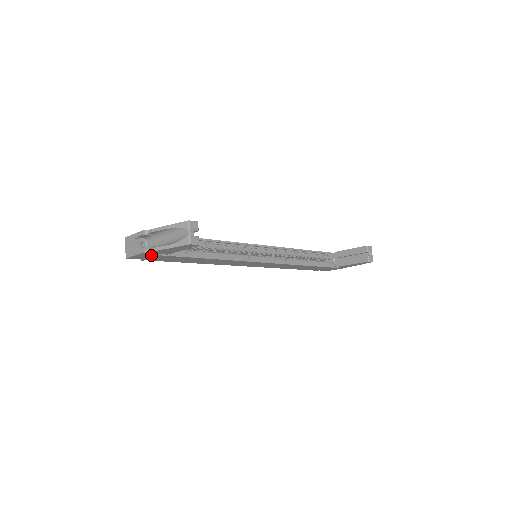
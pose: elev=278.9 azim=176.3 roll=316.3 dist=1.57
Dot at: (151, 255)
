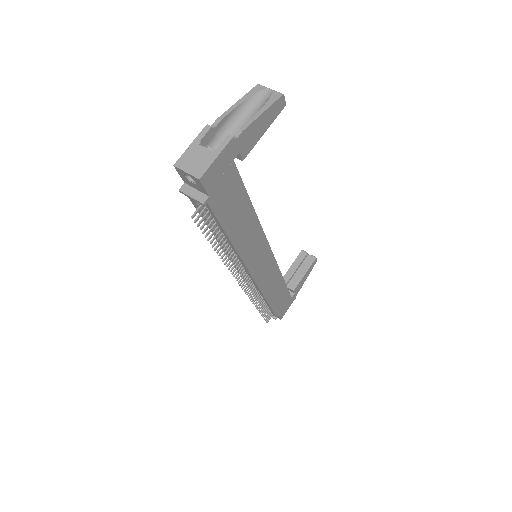
Dot at: (228, 162)
